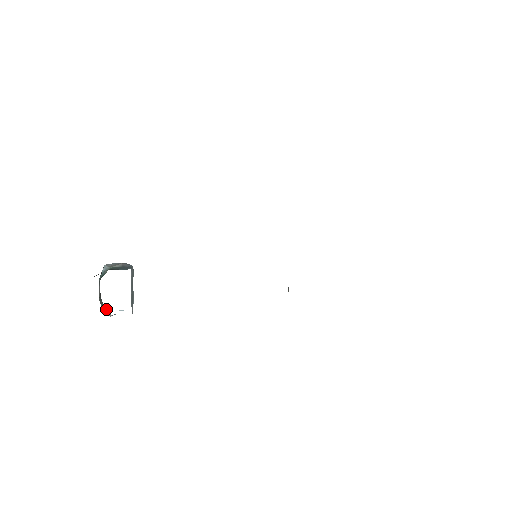
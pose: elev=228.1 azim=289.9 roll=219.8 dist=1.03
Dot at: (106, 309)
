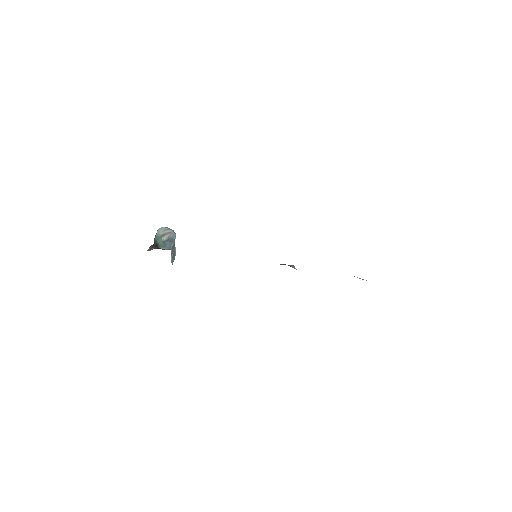
Dot at: occluded
